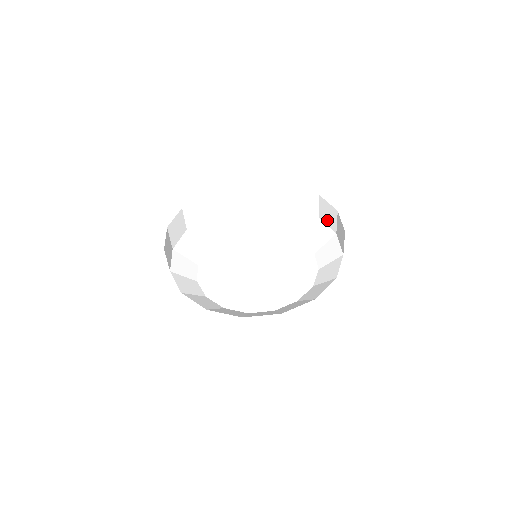
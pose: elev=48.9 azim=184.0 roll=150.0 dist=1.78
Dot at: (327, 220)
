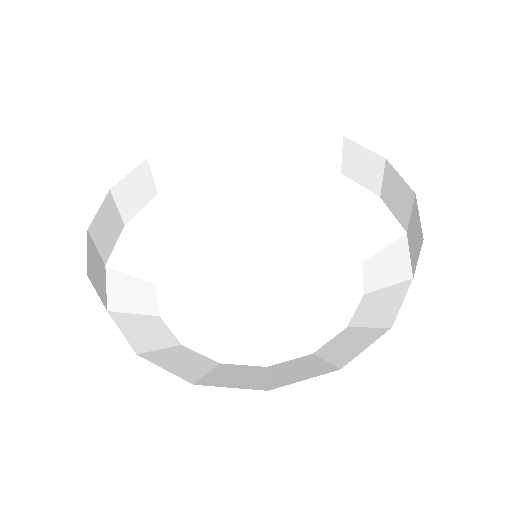
Dot at: (270, 154)
